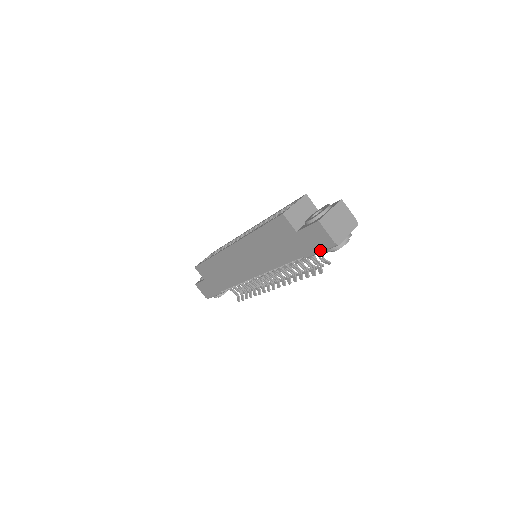
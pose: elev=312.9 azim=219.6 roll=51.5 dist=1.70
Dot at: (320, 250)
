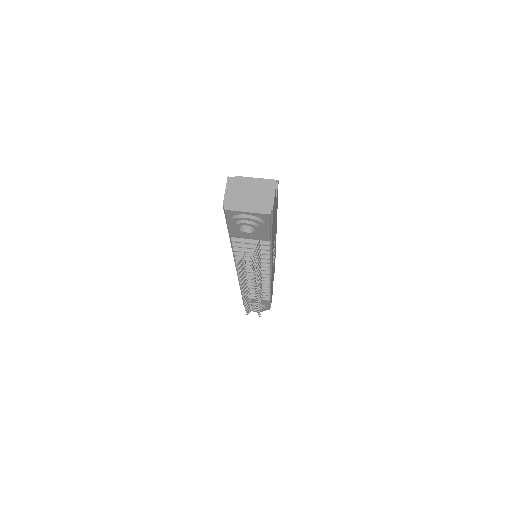
Dot at: (227, 220)
